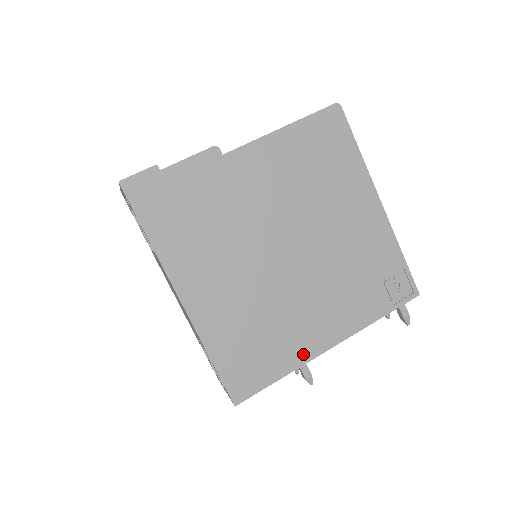
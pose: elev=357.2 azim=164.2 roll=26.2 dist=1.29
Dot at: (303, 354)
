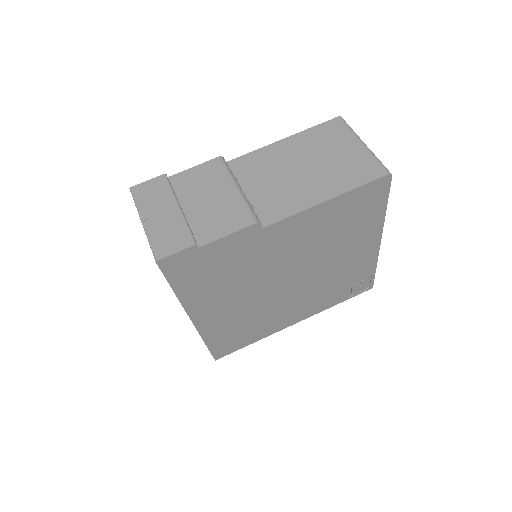
Dot at: (274, 330)
